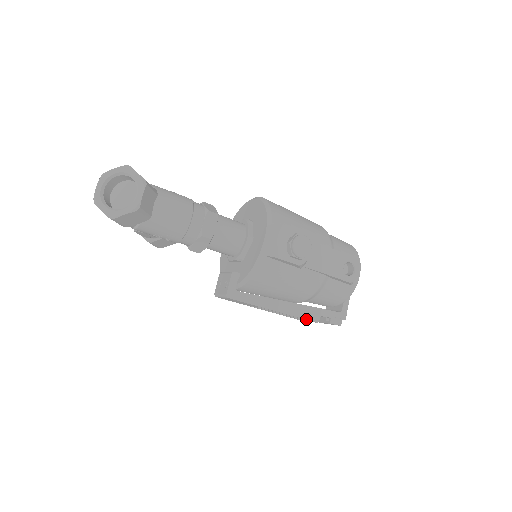
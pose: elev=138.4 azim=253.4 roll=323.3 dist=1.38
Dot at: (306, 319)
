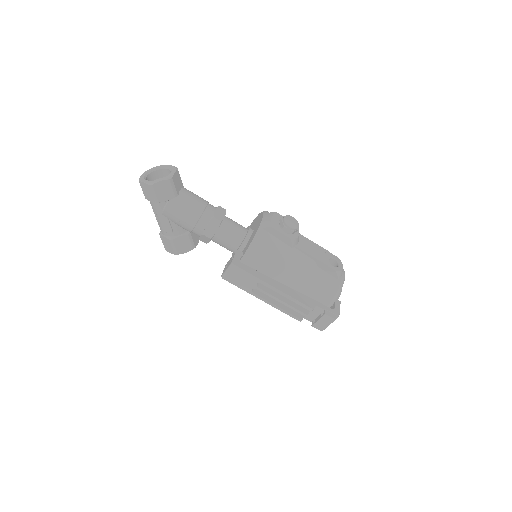
Dot at: (302, 303)
